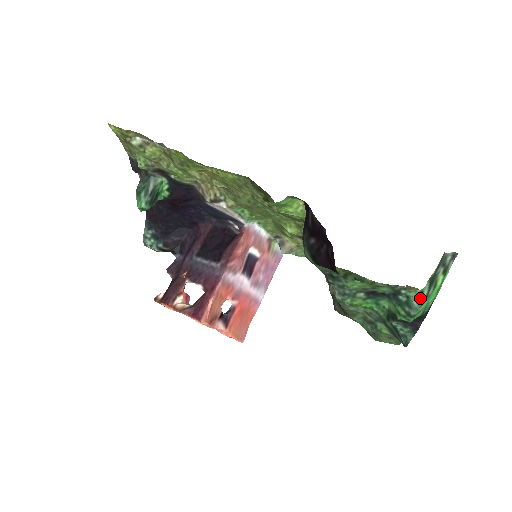
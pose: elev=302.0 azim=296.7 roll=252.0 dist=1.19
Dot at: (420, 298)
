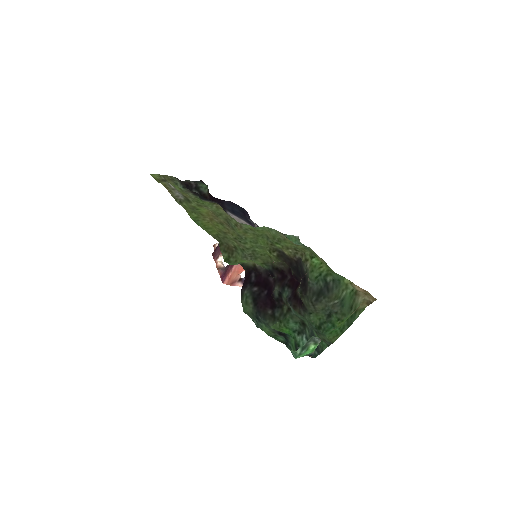
Dot at: (296, 354)
